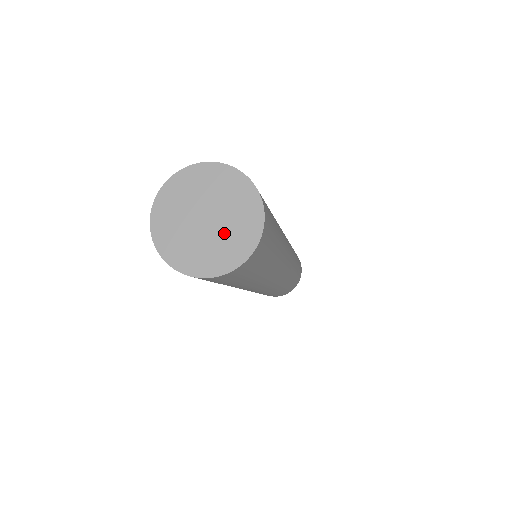
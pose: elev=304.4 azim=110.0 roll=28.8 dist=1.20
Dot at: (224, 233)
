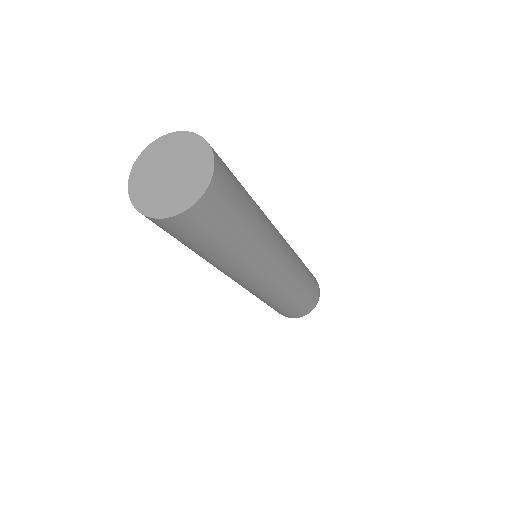
Dot at: (182, 183)
